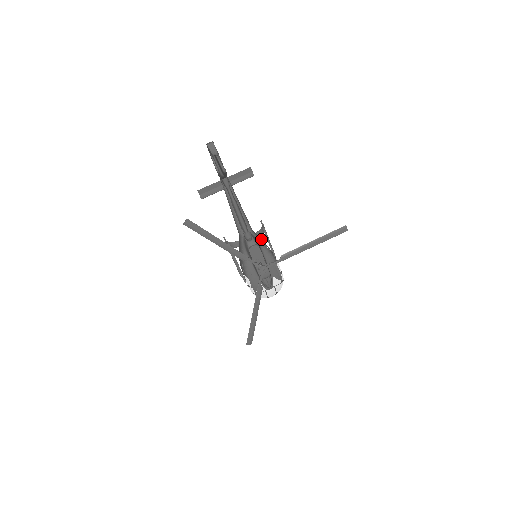
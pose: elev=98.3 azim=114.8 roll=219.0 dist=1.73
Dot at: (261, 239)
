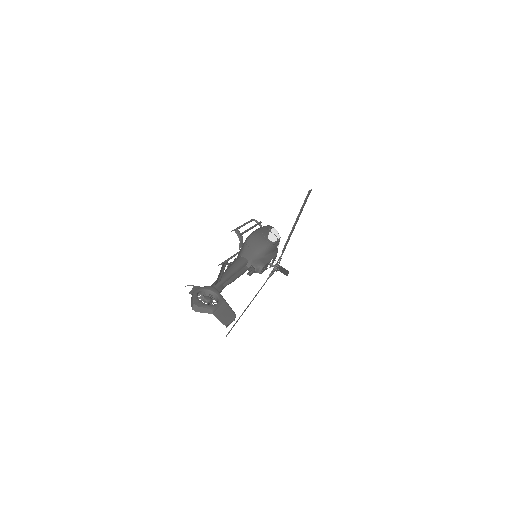
Dot at: (251, 249)
